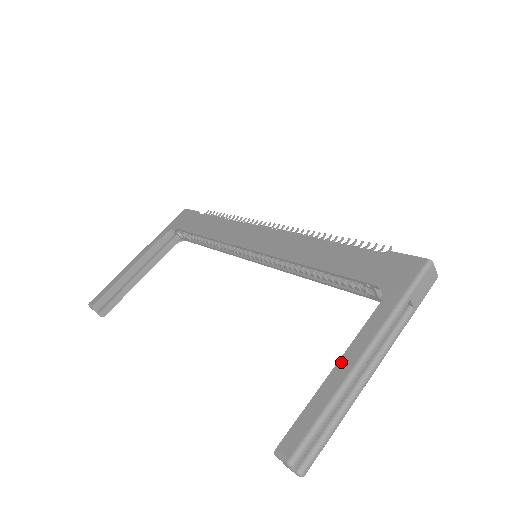
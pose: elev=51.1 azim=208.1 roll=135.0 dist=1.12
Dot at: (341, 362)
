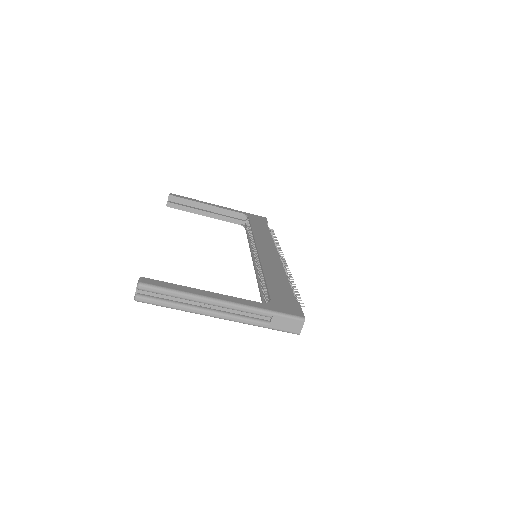
Dot at: (211, 293)
